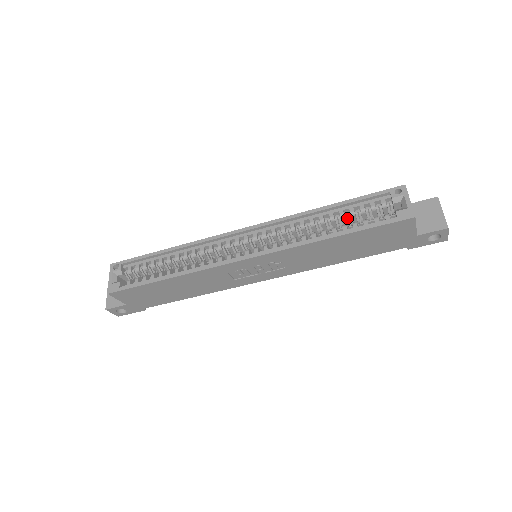
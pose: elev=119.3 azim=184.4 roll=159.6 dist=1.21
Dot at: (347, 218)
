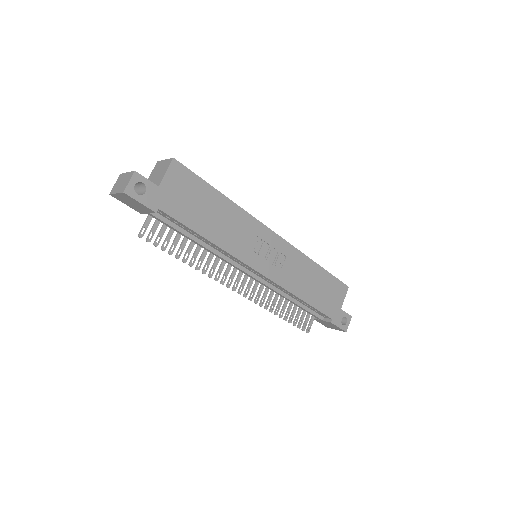
Dot at: occluded
